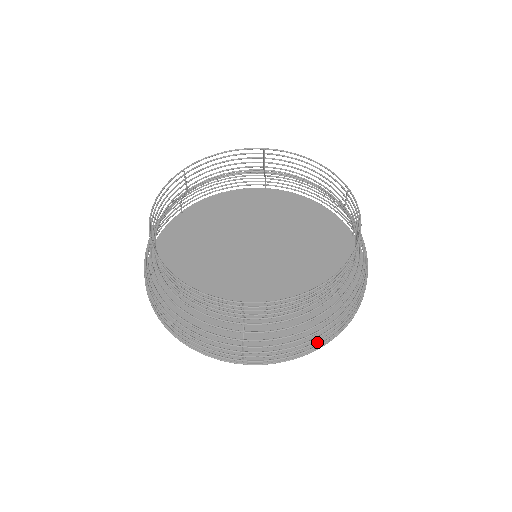
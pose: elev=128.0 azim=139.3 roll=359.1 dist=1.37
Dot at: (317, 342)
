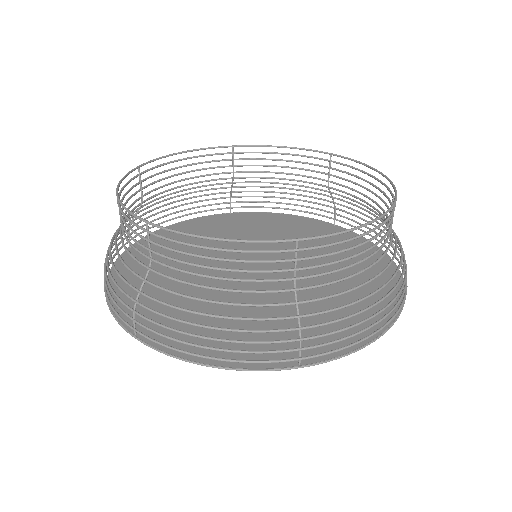
Dot at: (229, 350)
